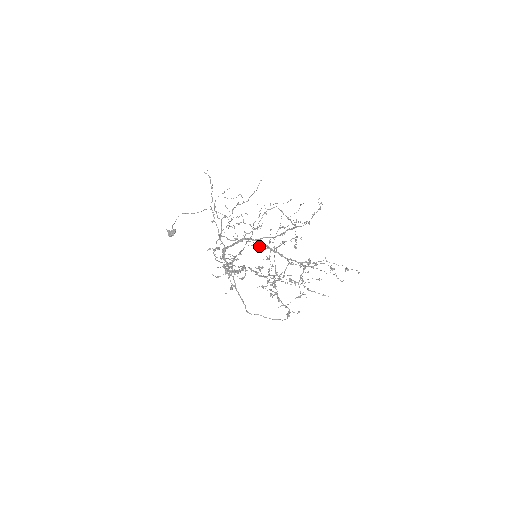
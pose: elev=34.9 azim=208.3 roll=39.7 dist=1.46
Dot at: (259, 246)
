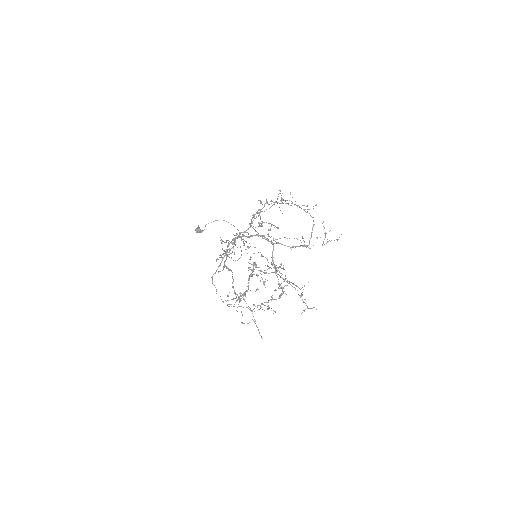
Dot at: occluded
